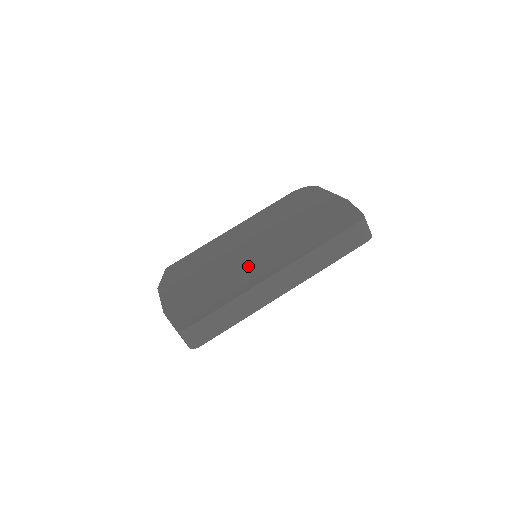
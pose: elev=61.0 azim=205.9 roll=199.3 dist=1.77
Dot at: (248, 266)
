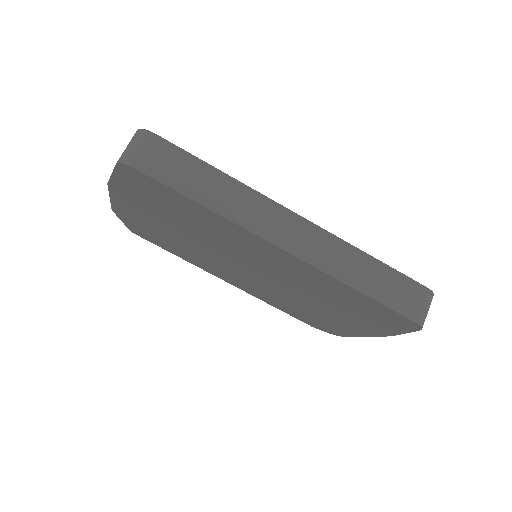
Dot at: occluded
